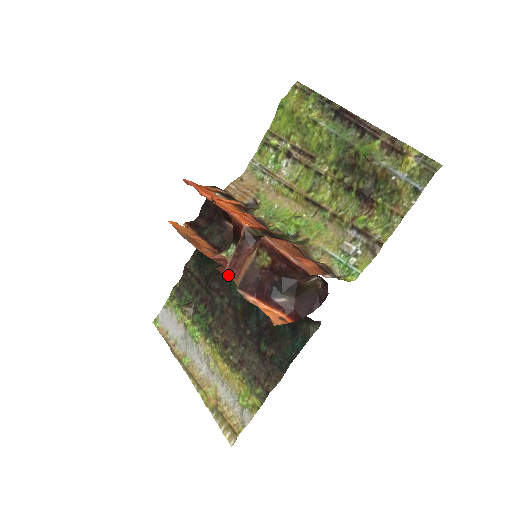
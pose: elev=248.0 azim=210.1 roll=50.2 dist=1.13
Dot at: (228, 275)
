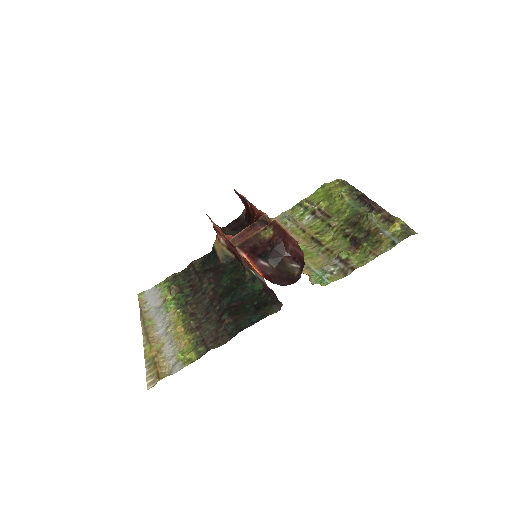
Dot at: (234, 240)
